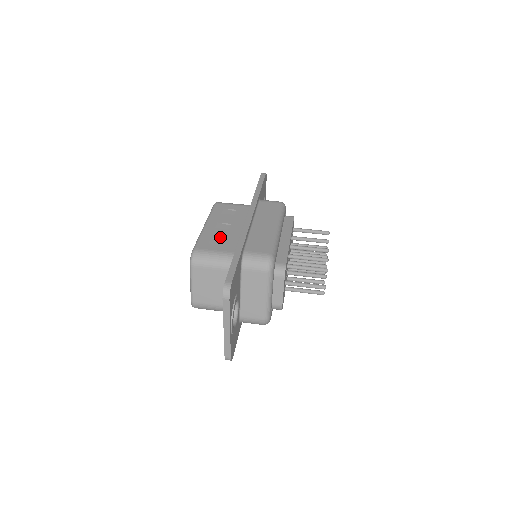
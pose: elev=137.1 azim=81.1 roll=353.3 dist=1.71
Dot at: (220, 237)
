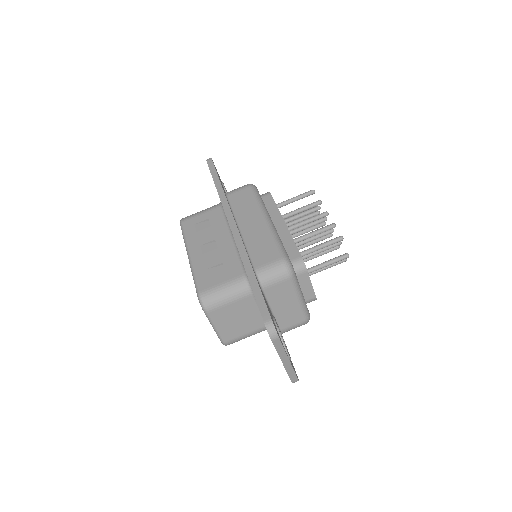
Dot at: (215, 263)
